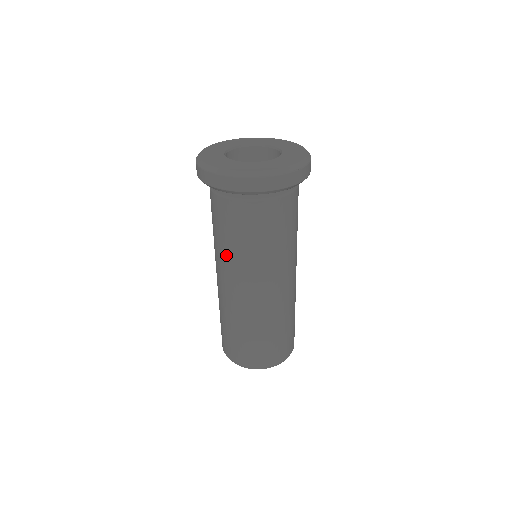
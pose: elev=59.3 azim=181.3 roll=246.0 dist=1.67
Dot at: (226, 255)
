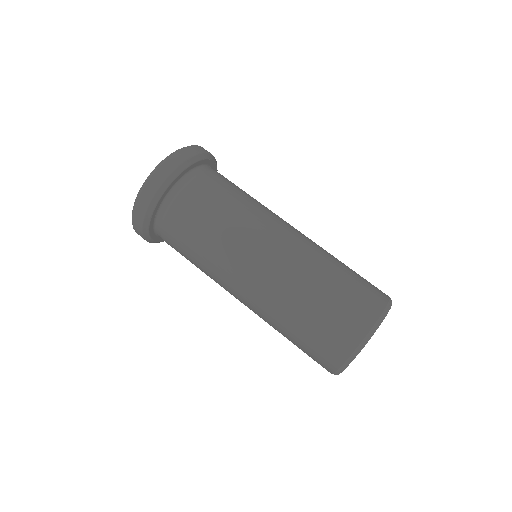
Dot at: occluded
